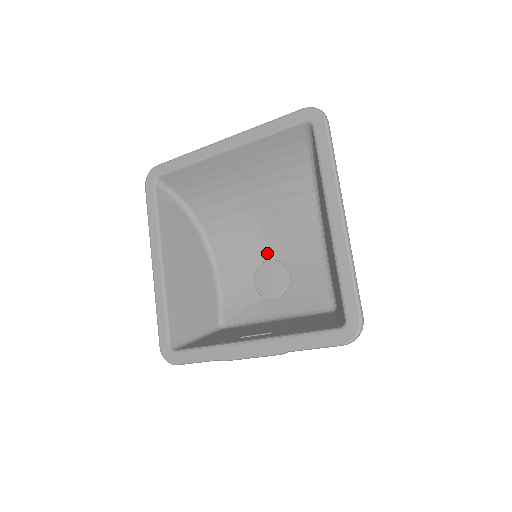
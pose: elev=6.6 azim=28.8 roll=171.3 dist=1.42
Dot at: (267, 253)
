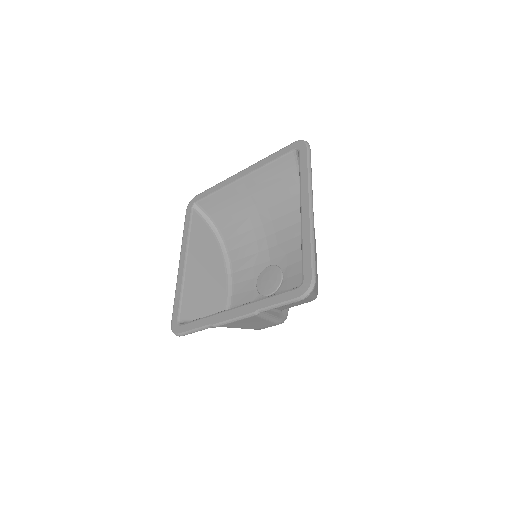
Dot at: (269, 261)
